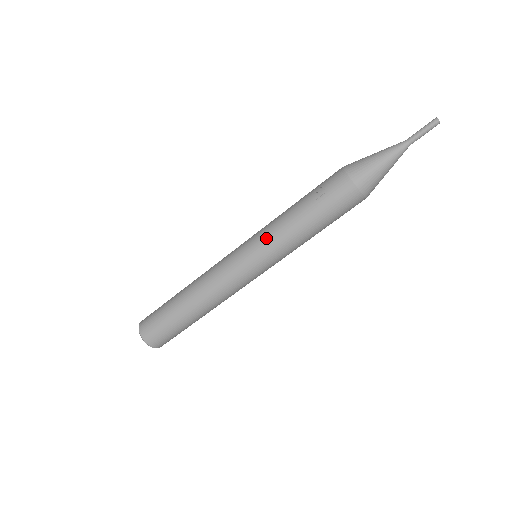
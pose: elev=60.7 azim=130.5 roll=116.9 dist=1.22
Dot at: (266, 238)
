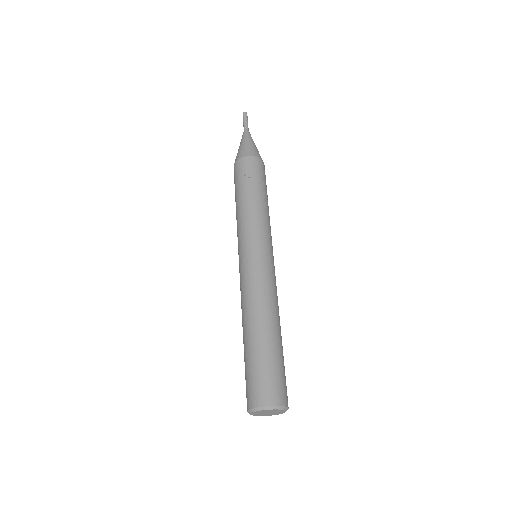
Dot at: (257, 227)
